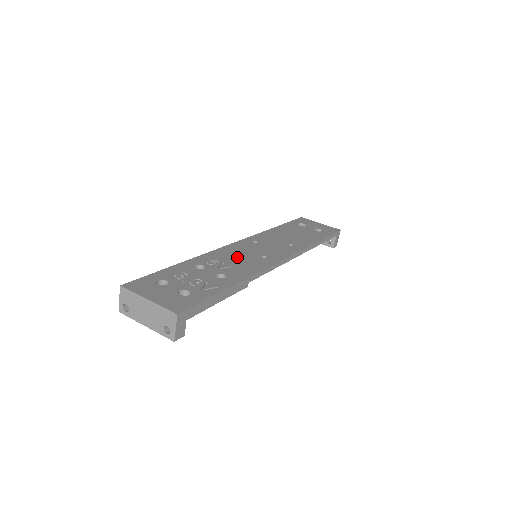
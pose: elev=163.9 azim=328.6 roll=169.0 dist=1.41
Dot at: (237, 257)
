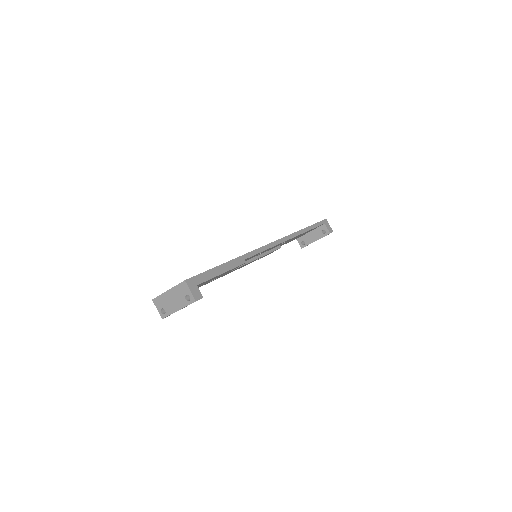
Dot at: occluded
